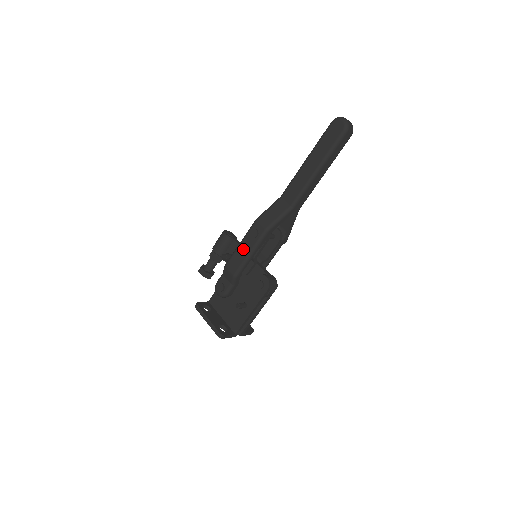
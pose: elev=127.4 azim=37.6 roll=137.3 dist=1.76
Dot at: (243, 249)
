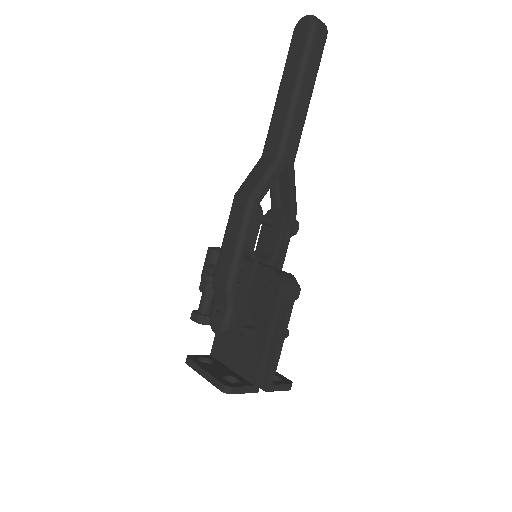
Dot at: (228, 243)
